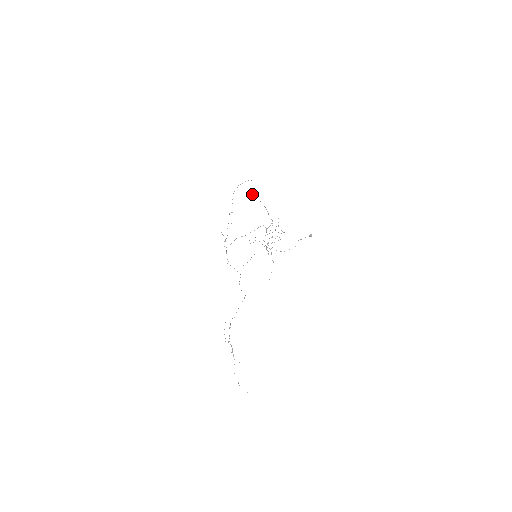
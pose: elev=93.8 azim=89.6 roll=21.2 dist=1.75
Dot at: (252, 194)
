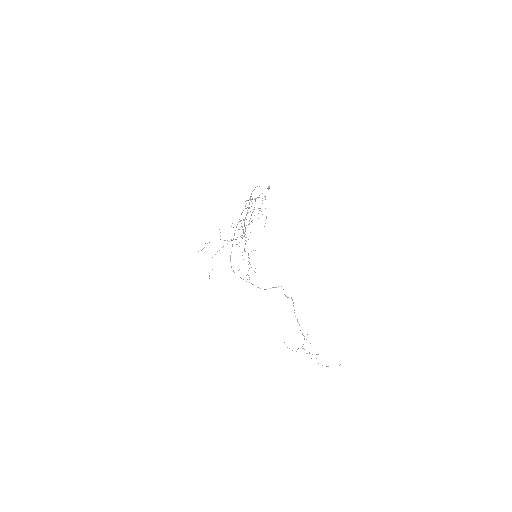
Dot at: occluded
